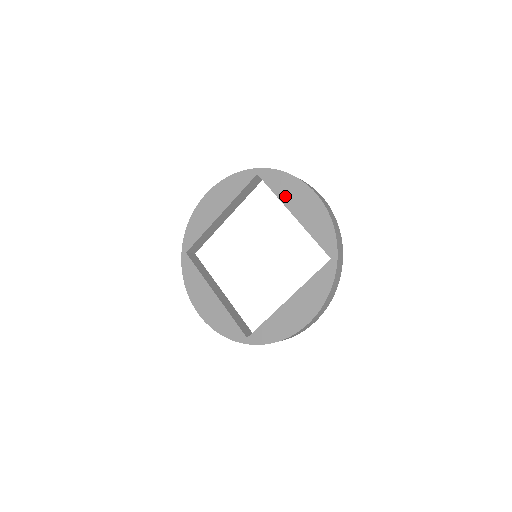
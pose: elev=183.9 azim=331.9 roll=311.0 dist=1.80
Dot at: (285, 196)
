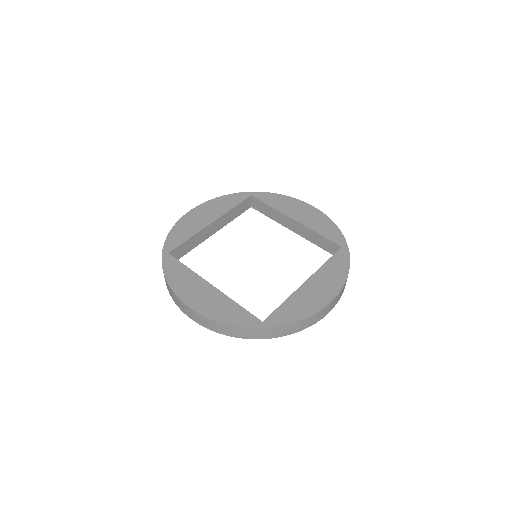
Dot at: (283, 208)
